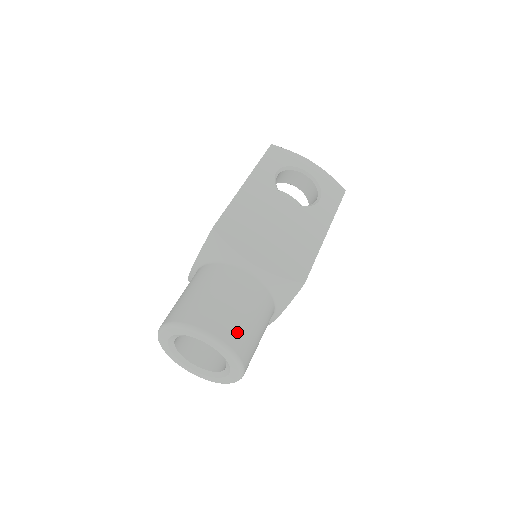
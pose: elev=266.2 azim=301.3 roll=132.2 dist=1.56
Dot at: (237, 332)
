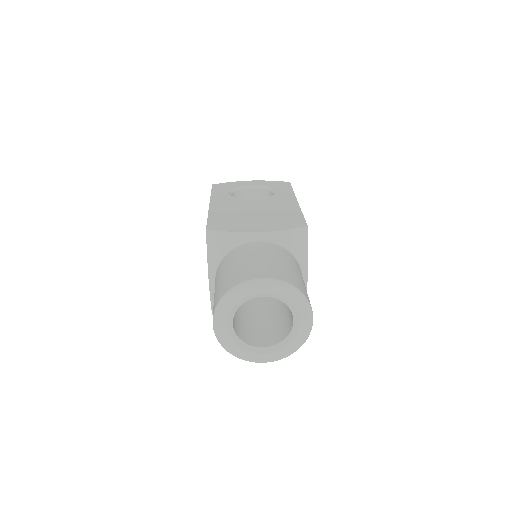
Dot at: (280, 272)
